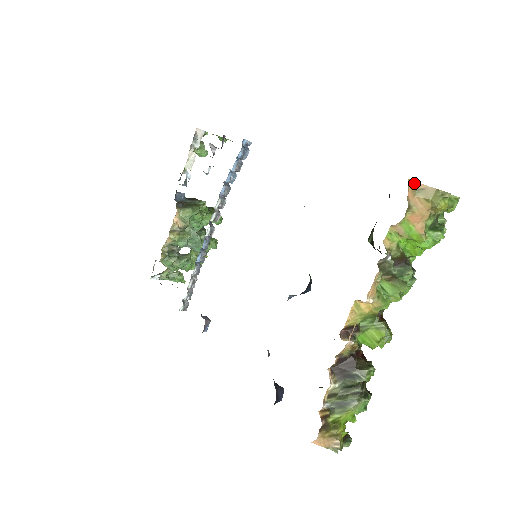
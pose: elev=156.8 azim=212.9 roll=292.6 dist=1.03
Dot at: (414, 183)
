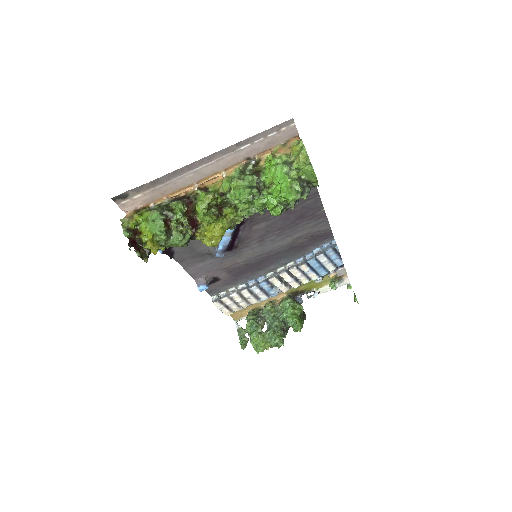
Dot at: occluded
